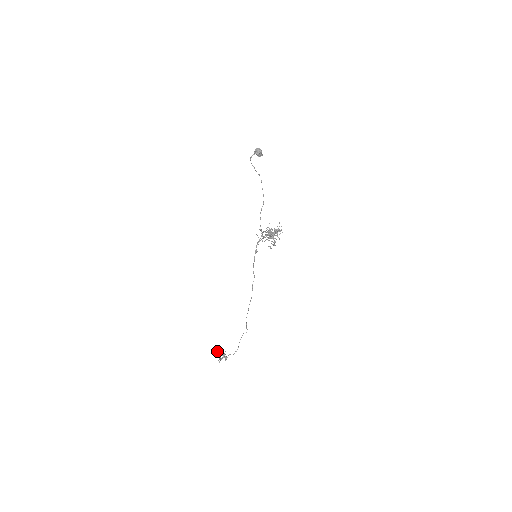
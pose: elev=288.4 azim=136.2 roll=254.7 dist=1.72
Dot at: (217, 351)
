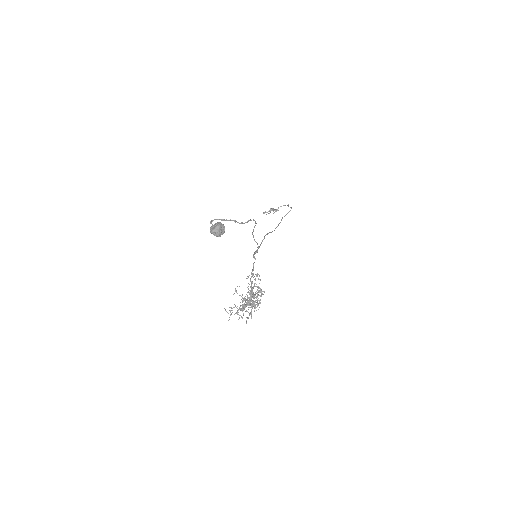
Dot at: occluded
